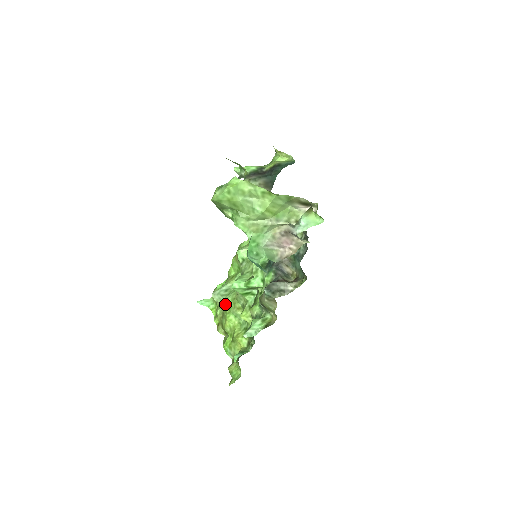
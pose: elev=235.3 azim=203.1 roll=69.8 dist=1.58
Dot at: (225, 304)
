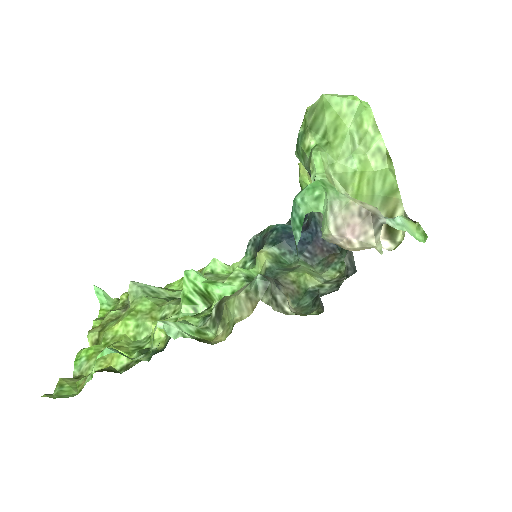
Dot at: (138, 302)
